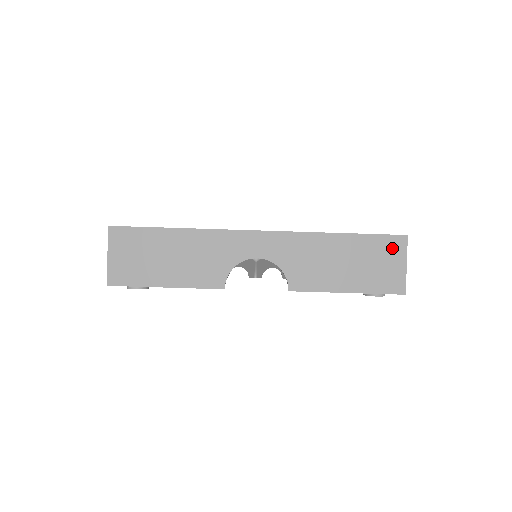
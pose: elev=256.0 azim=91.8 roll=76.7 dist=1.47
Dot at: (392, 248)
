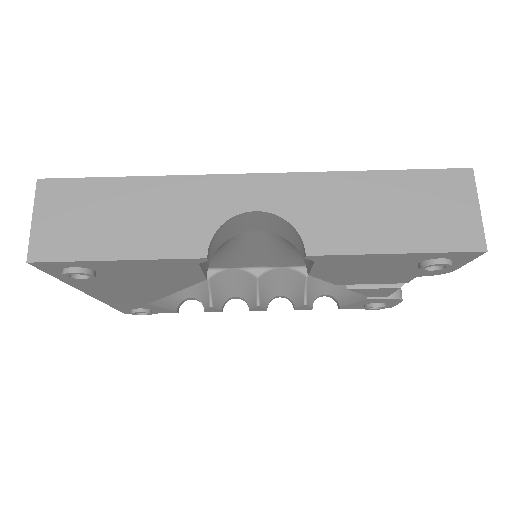
Dot at: (453, 186)
